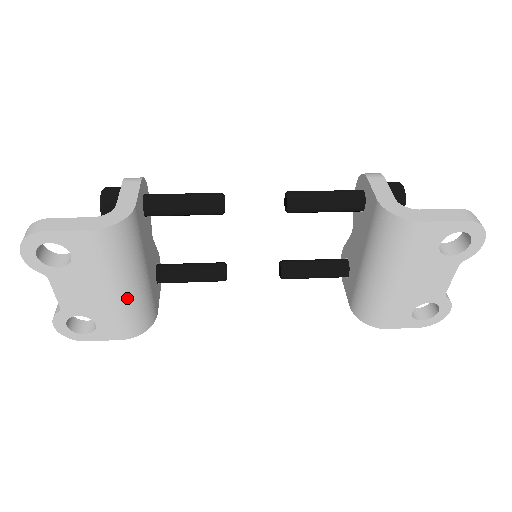
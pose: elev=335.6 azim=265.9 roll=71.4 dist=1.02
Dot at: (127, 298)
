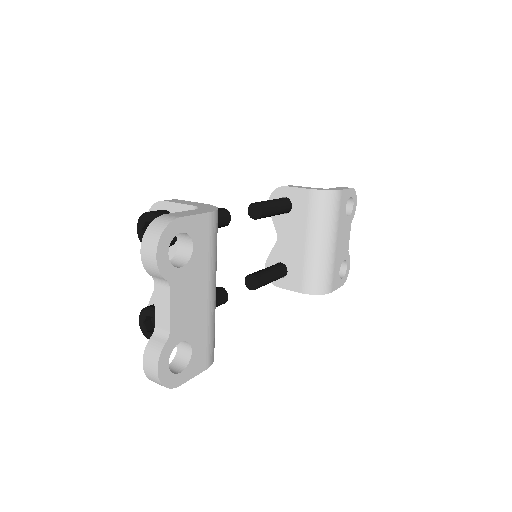
Dot at: (214, 304)
